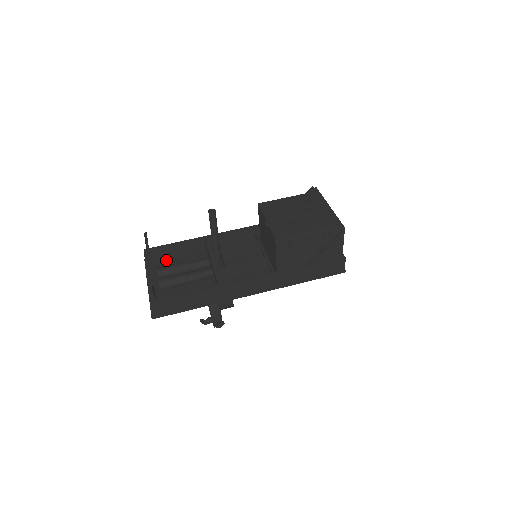
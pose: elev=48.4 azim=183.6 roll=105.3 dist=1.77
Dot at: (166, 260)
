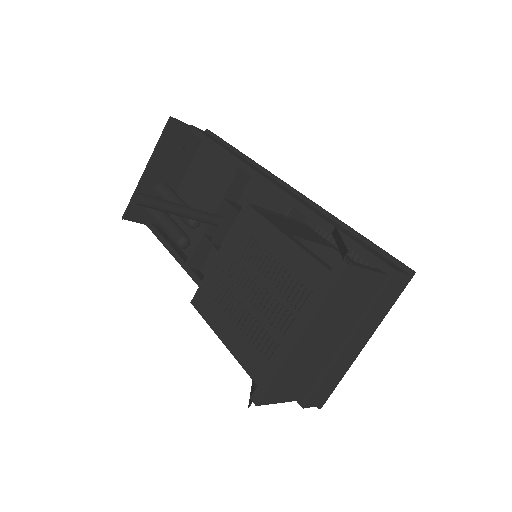
Dot at: (216, 151)
